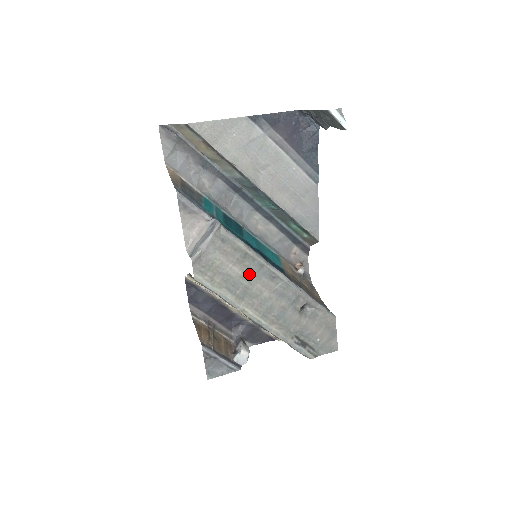
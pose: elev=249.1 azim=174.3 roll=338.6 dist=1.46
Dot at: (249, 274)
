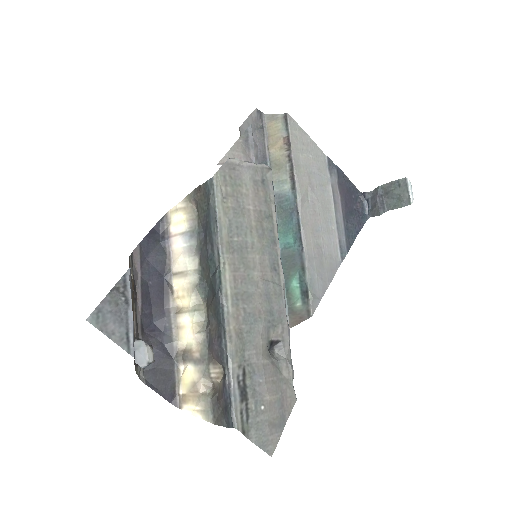
Dot at: (259, 236)
